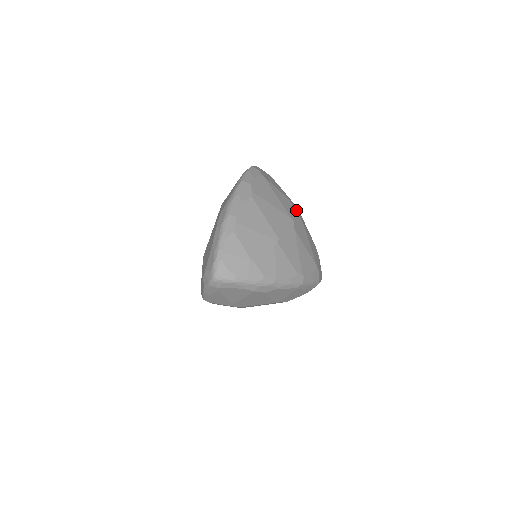
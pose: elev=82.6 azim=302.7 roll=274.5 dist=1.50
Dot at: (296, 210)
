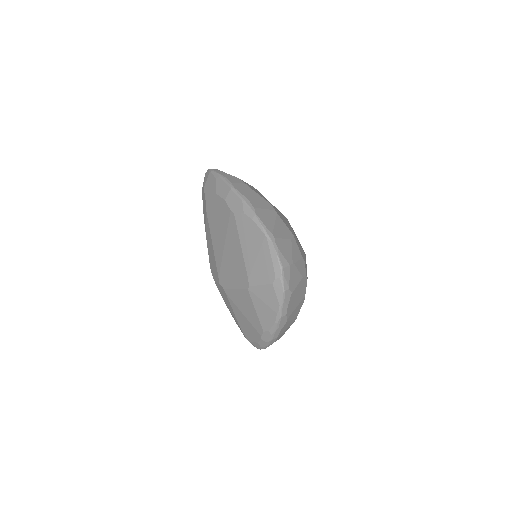
Dot at: (306, 278)
